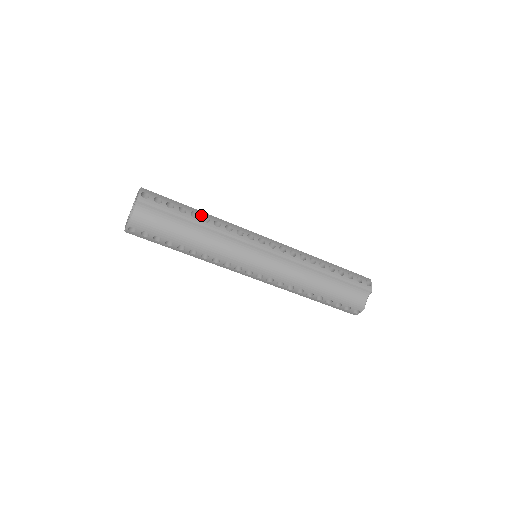
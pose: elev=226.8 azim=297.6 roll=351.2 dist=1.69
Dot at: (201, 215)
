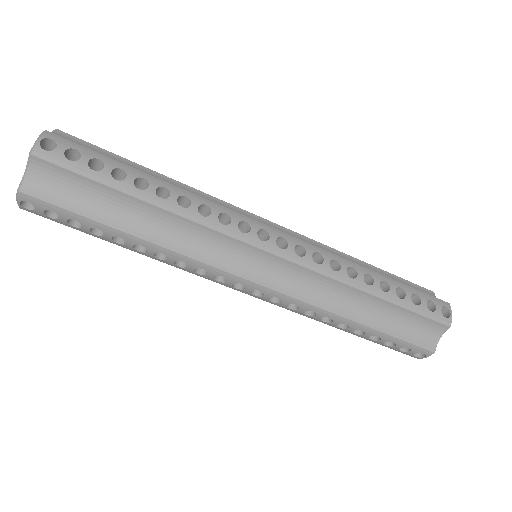
Dot at: (154, 185)
